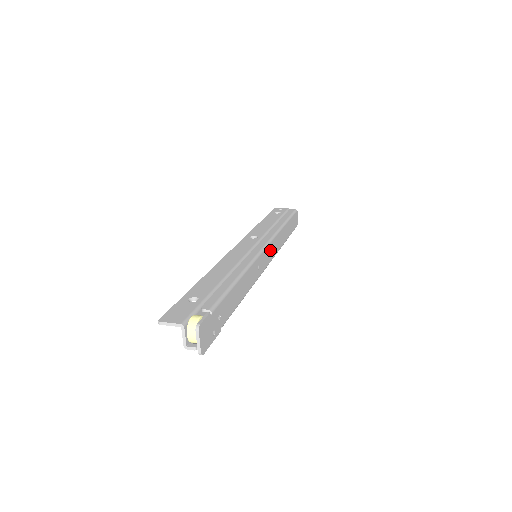
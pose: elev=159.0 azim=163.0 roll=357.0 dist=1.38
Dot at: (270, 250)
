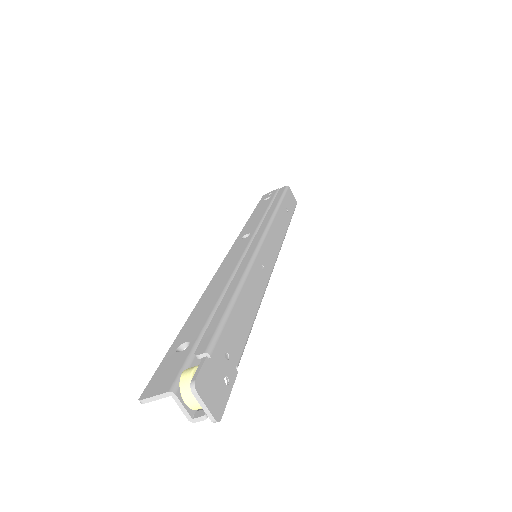
Dot at: (271, 242)
